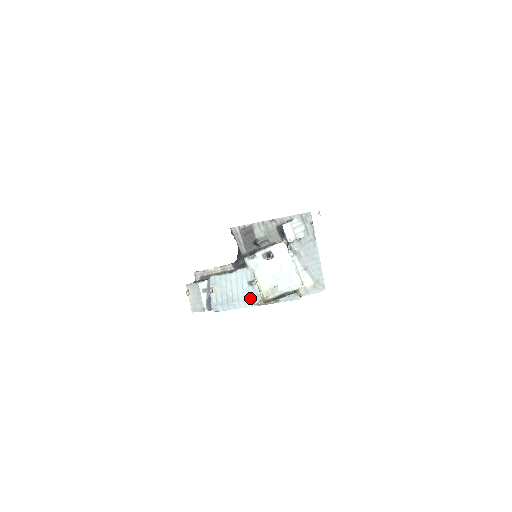
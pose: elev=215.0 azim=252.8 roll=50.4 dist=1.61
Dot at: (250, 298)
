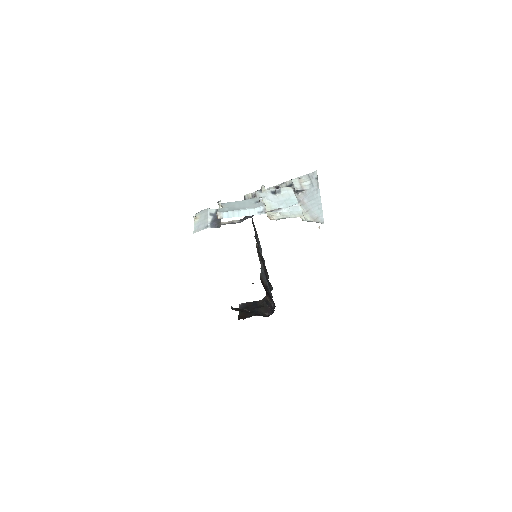
Dot at: (255, 207)
